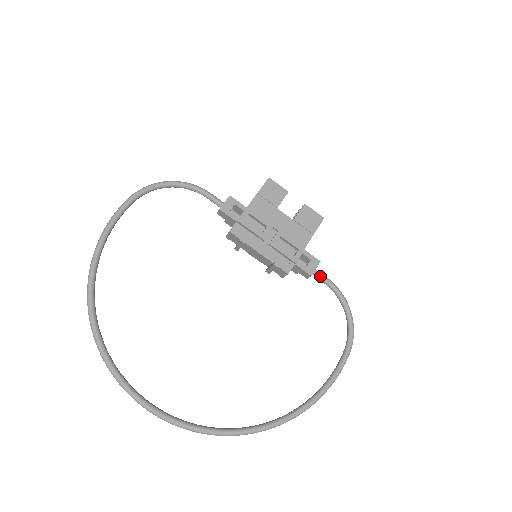
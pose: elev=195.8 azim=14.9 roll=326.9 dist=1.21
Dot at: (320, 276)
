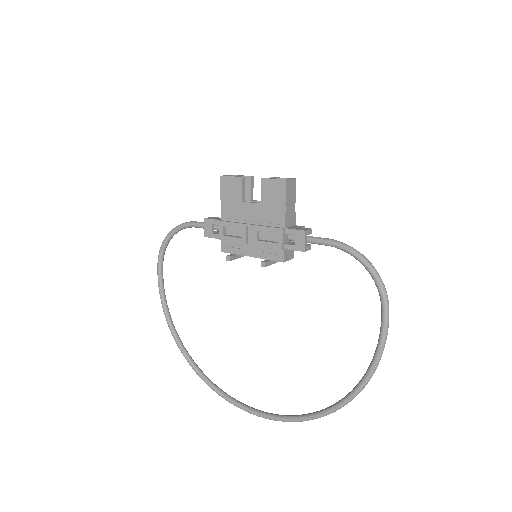
Dot at: (317, 243)
